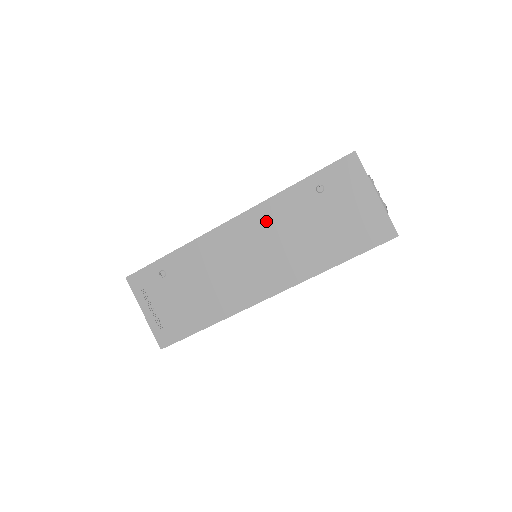
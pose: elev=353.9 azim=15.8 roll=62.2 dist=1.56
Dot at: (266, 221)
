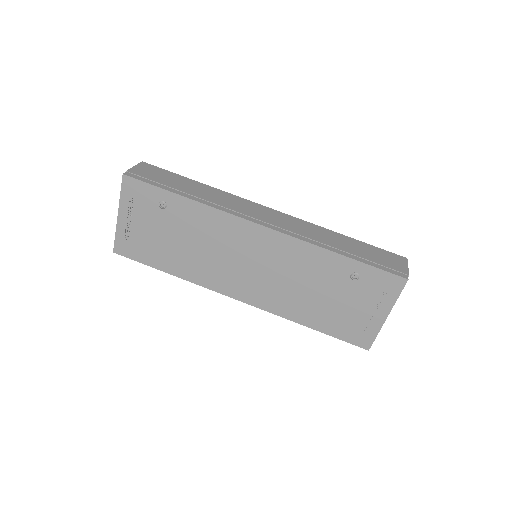
Dot at: (290, 255)
